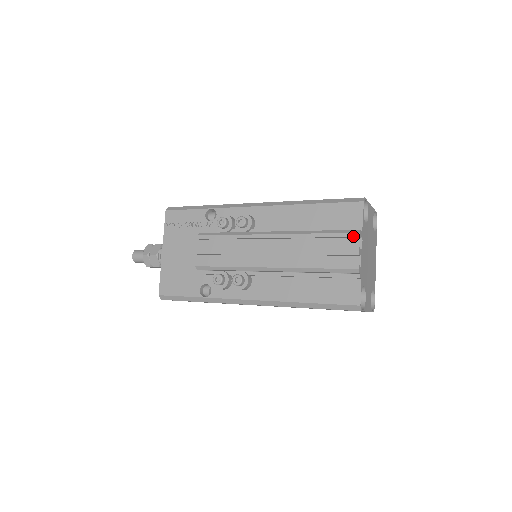
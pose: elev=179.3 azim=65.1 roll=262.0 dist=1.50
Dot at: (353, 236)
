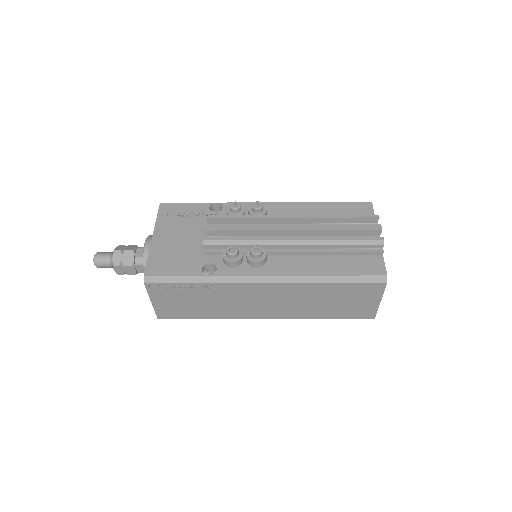
Dot at: (373, 217)
